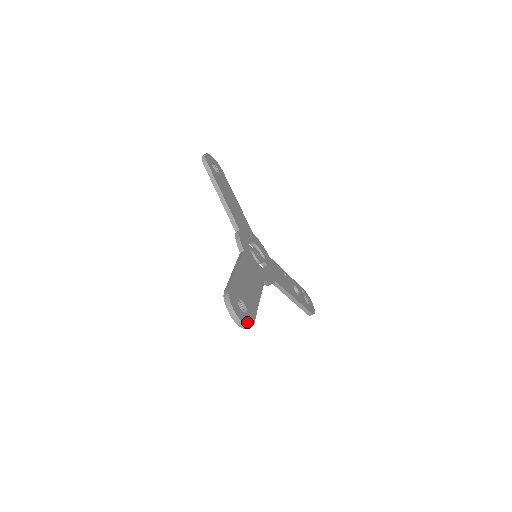
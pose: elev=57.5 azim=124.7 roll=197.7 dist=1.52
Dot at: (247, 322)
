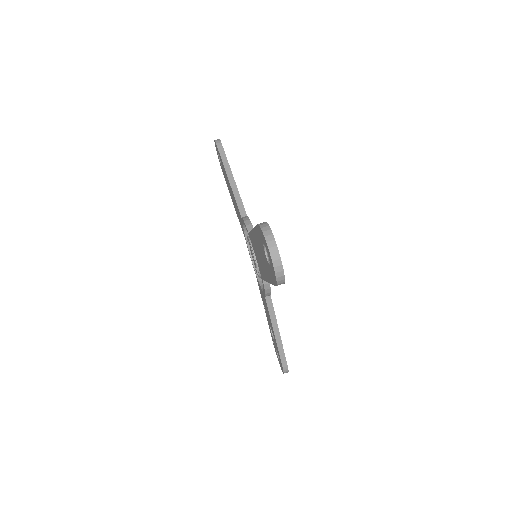
Dot at: (282, 270)
